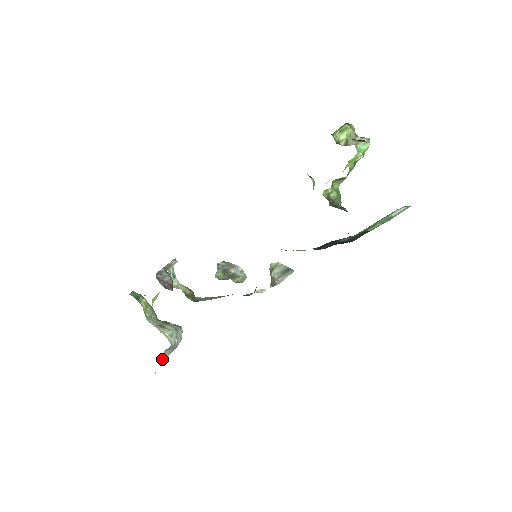
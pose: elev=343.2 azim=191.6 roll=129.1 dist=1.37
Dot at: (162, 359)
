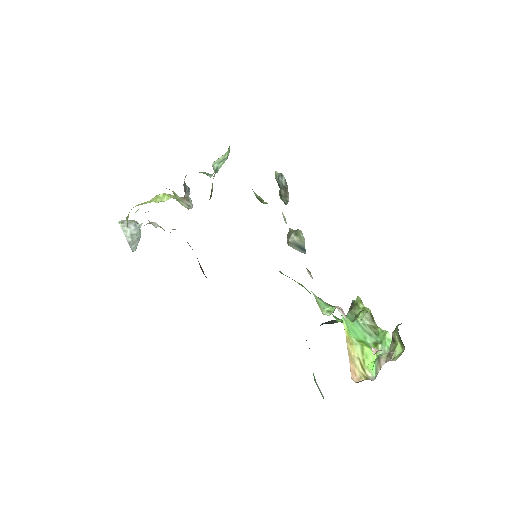
Dot at: (123, 230)
